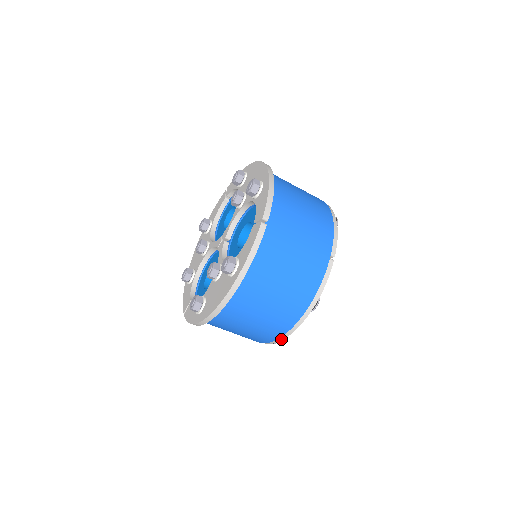
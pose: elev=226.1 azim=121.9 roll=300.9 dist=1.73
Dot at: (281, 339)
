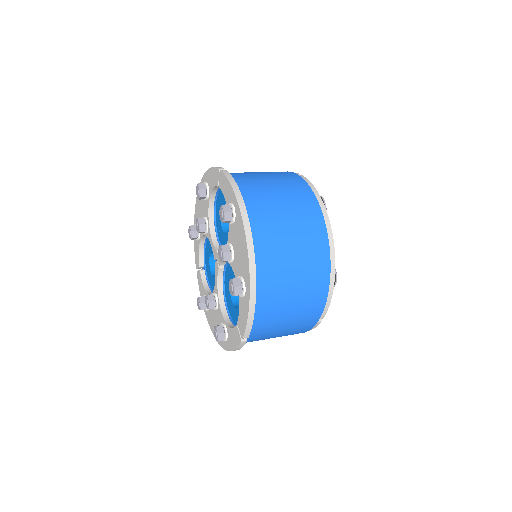
Dot at: occluded
